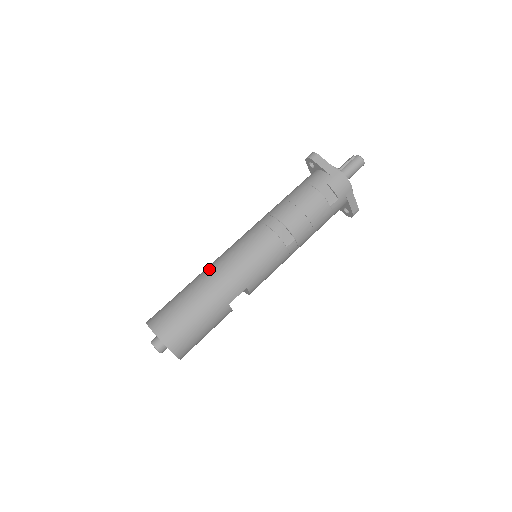
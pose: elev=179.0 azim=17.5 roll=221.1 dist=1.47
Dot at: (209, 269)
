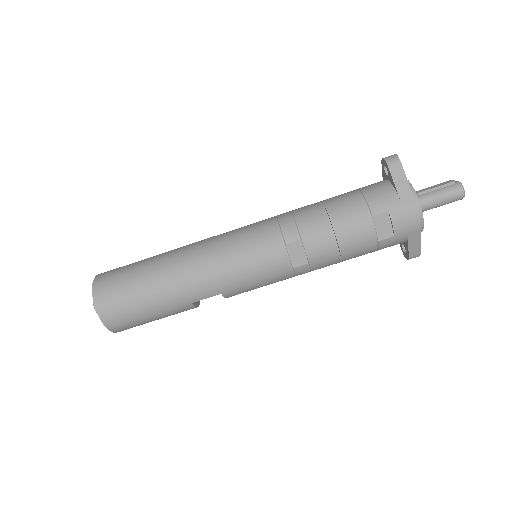
Dot at: (188, 250)
